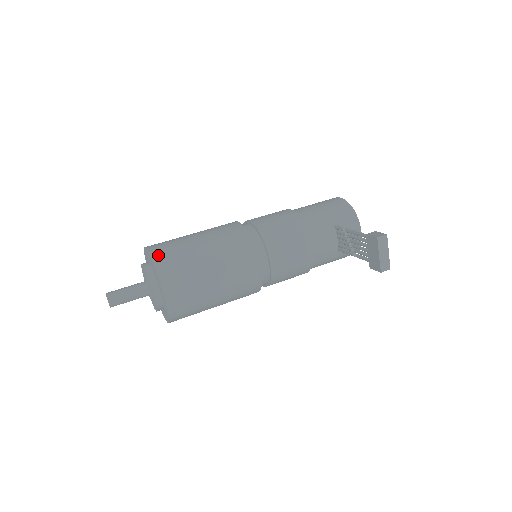
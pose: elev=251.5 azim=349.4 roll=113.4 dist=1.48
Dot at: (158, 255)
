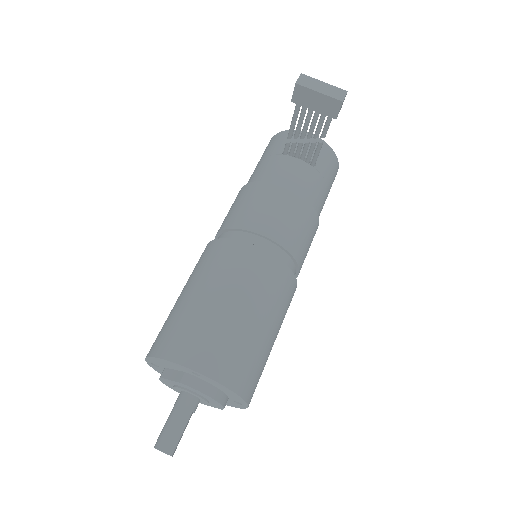
Dot at: (154, 347)
